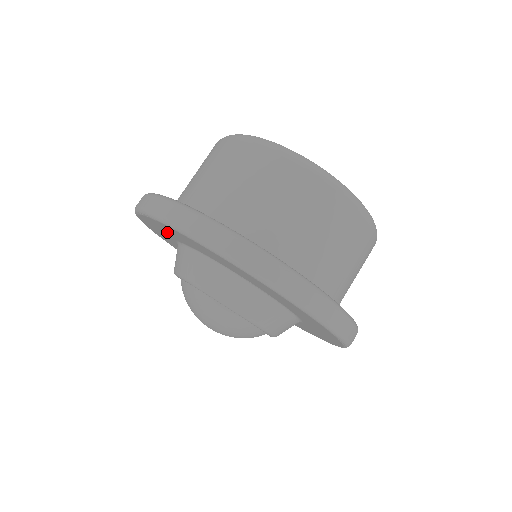
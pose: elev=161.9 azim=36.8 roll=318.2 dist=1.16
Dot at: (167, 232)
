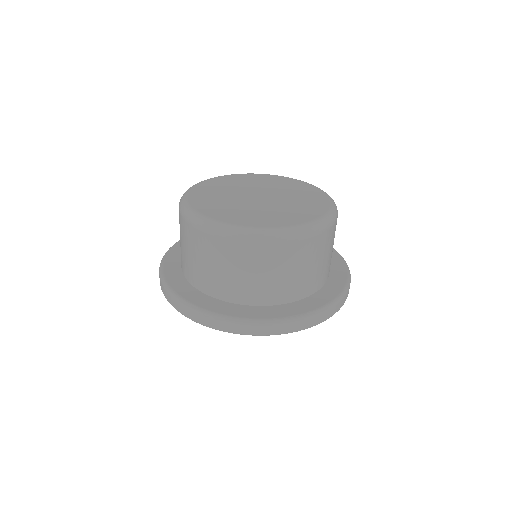
Dot at: occluded
